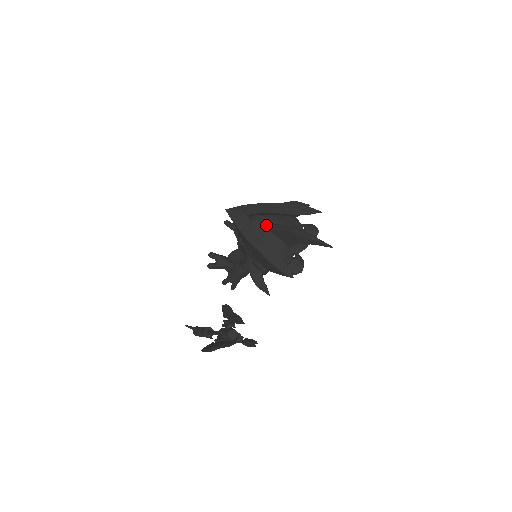
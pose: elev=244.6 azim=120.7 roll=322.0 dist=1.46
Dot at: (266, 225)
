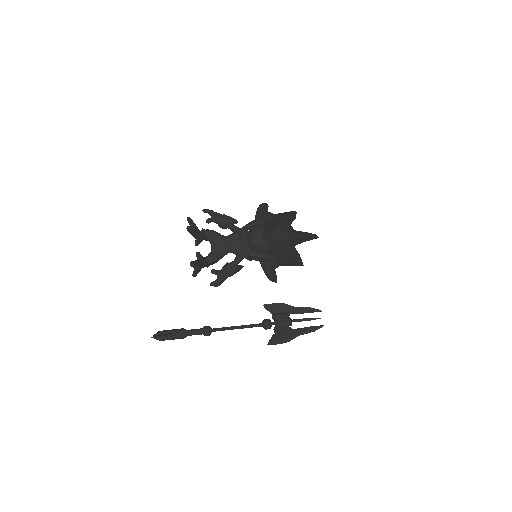
Dot at: (292, 235)
